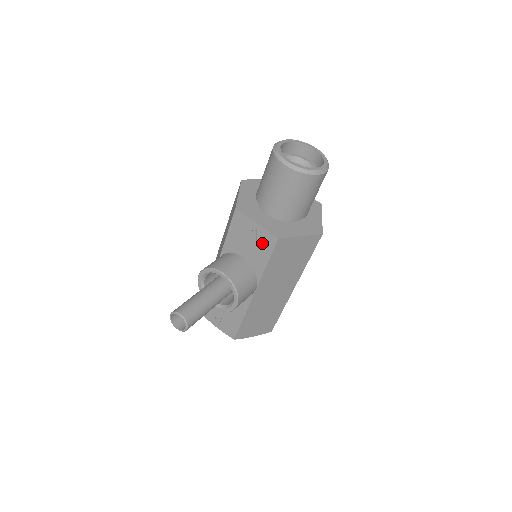
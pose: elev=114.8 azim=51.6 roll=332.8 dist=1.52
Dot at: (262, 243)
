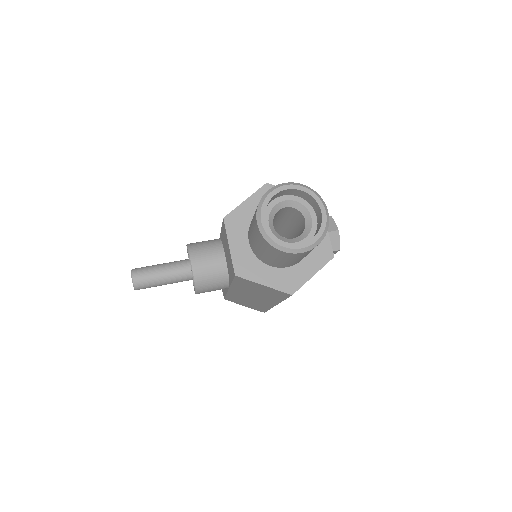
Dot at: (230, 264)
